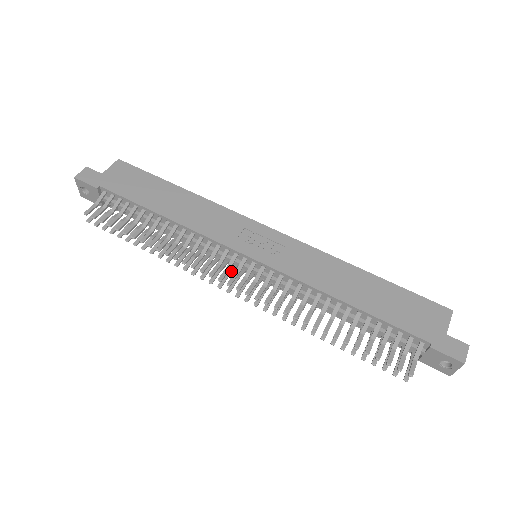
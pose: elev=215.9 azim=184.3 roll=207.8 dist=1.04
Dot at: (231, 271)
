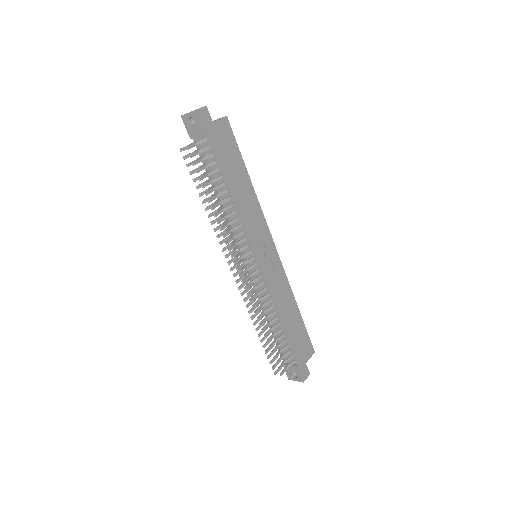
Dot at: occluded
